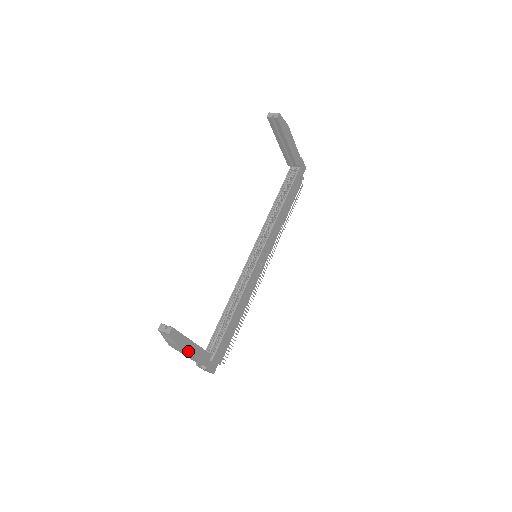
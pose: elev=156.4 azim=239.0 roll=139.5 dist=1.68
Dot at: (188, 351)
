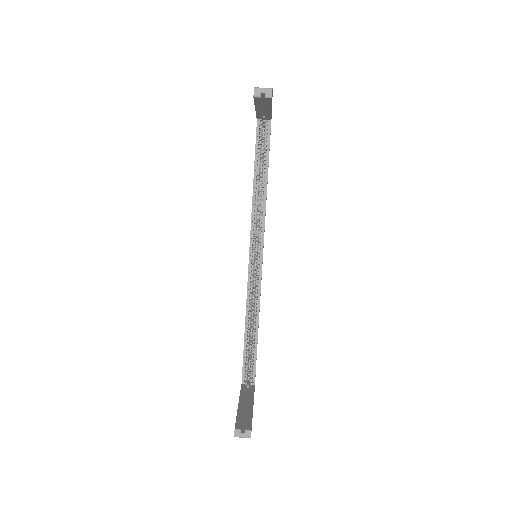
Dot at: (252, 417)
